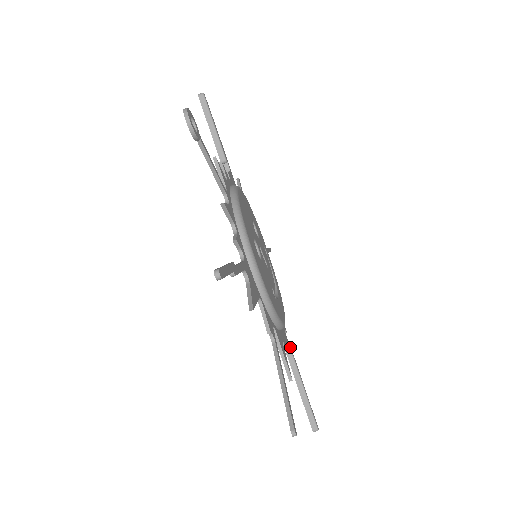
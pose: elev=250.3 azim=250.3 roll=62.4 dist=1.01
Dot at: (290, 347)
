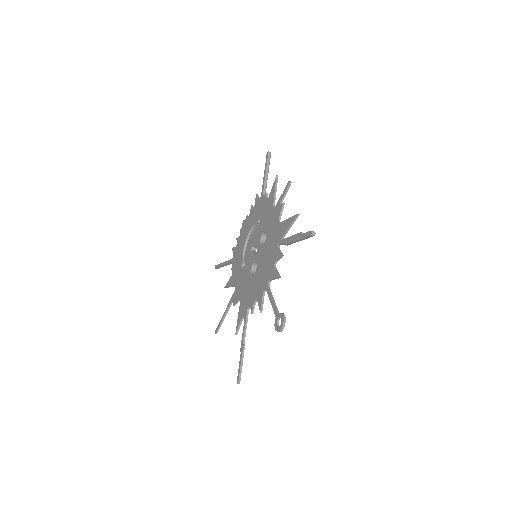
Dot at: occluded
